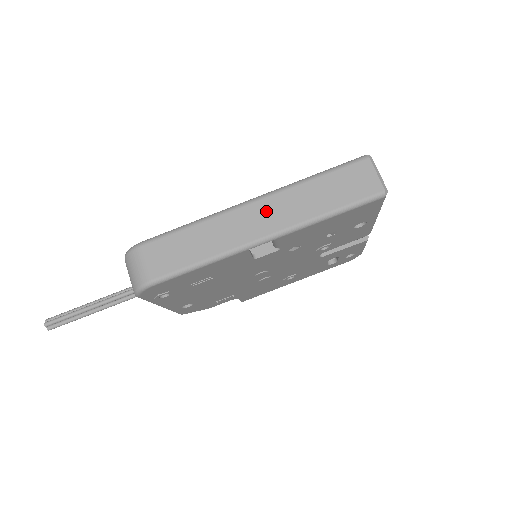
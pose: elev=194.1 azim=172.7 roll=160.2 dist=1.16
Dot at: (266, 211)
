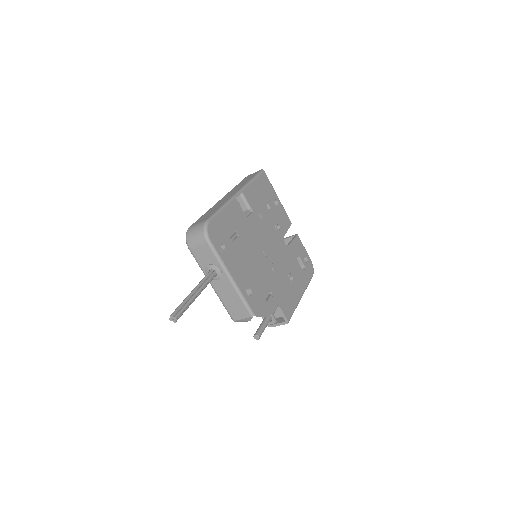
Dot at: (229, 194)
